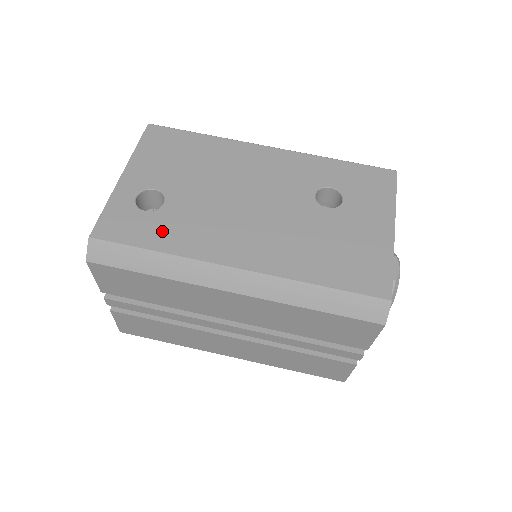
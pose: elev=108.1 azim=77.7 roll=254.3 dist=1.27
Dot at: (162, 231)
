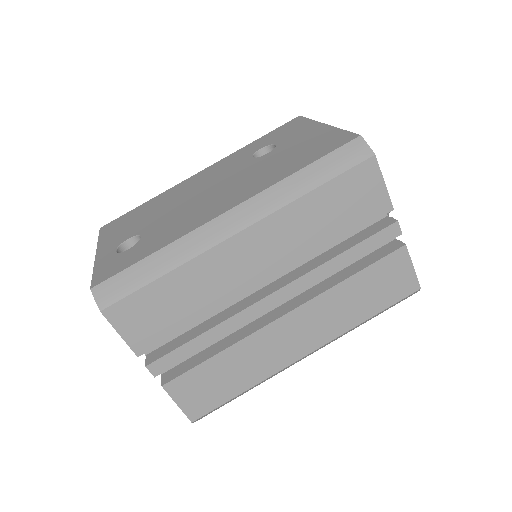
Dot at: (150, 244)
